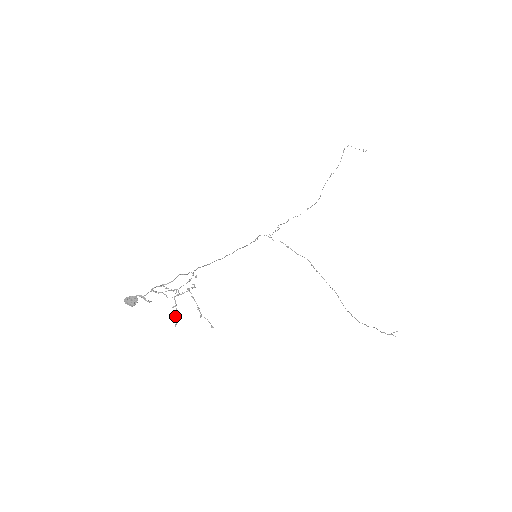
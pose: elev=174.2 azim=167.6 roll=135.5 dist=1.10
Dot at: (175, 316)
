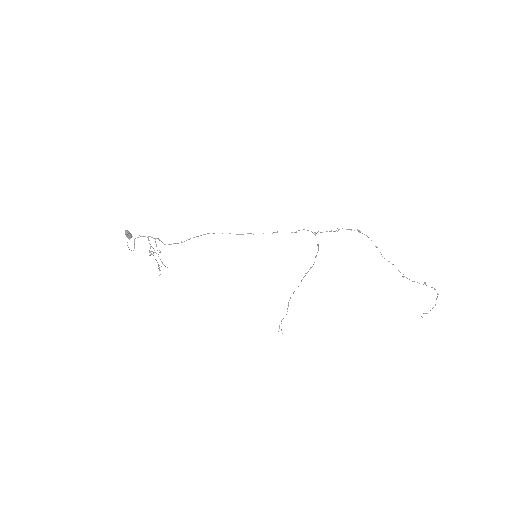
Dot at: (151, 251)
